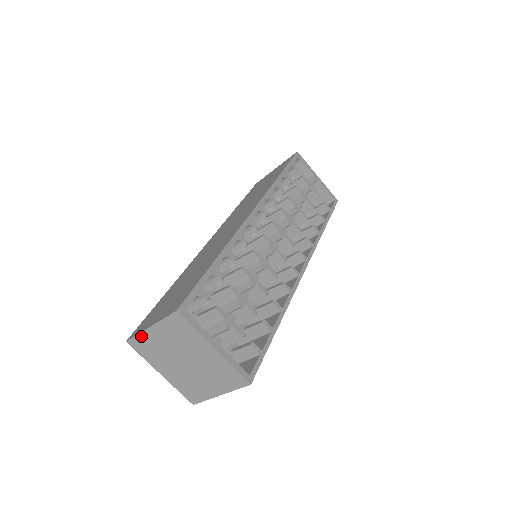
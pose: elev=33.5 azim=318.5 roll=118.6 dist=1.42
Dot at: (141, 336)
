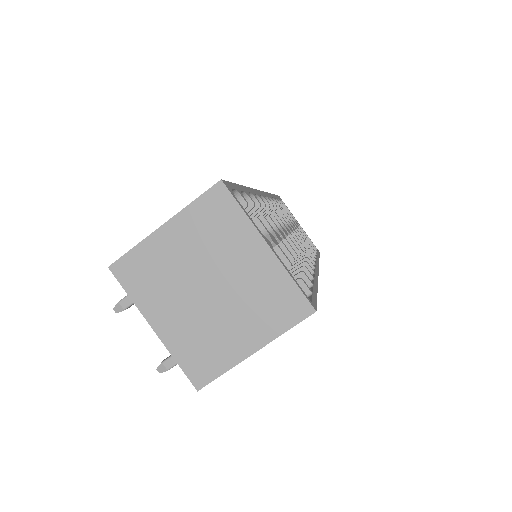
Dot at: (141, 248)
